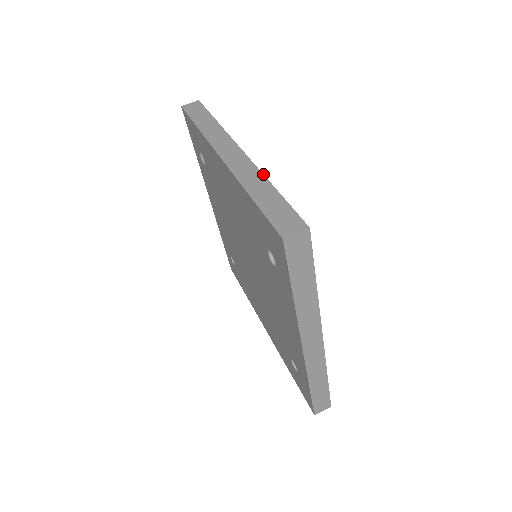
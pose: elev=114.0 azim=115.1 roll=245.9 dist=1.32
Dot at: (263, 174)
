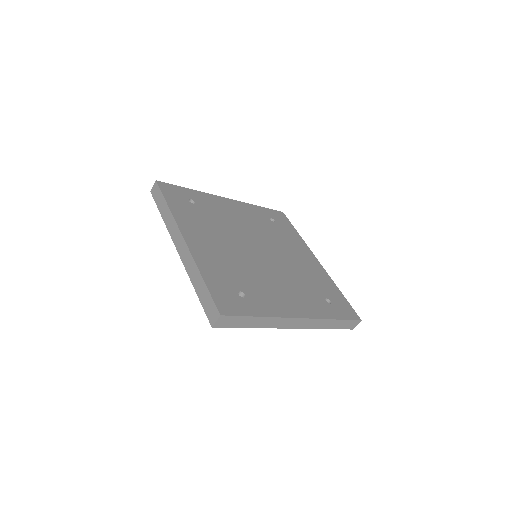
Dot at: (196, 265)
